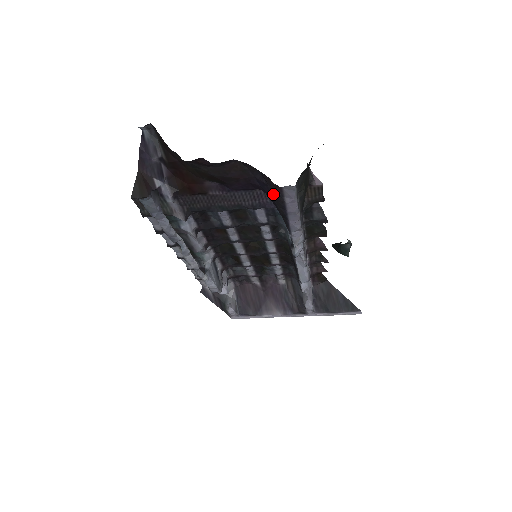
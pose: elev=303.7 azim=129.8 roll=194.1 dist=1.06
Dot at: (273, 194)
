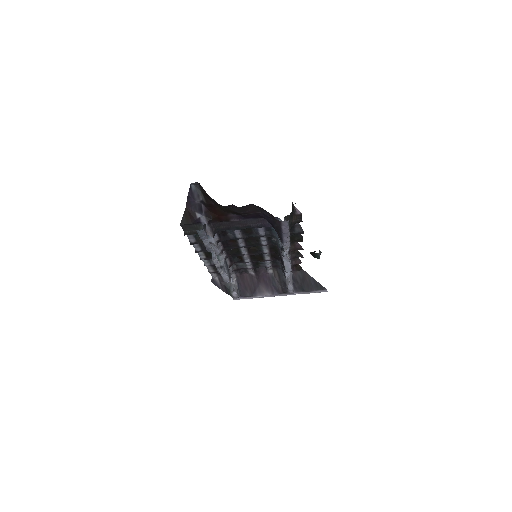
Dot at: (274, 223)
